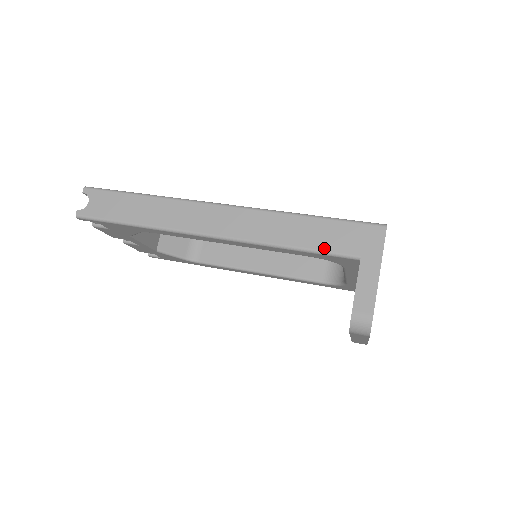
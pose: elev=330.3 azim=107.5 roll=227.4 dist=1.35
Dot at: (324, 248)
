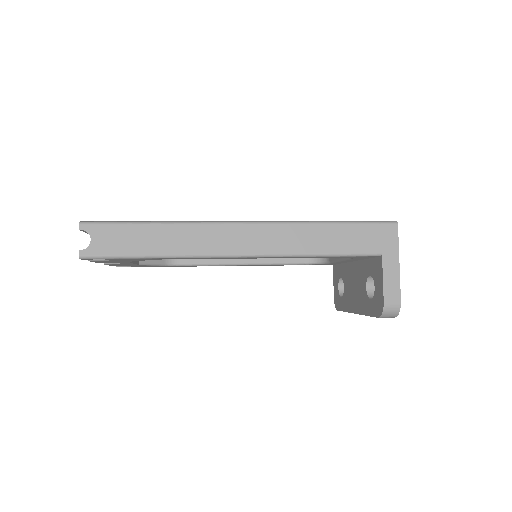
Dot at: (350, 251)
